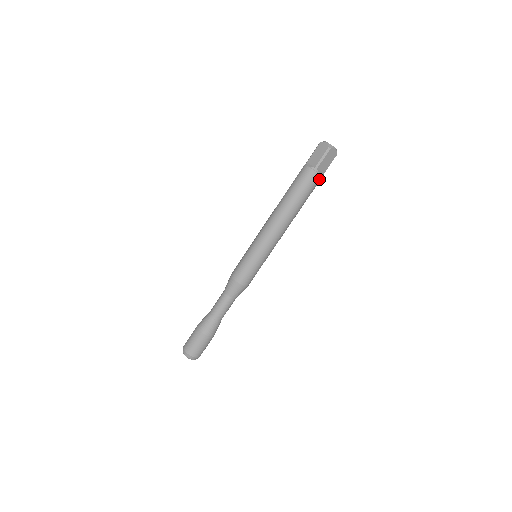
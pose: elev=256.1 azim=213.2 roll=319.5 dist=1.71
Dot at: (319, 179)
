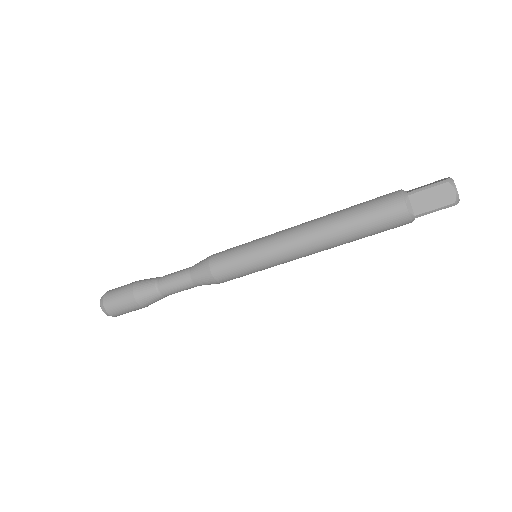
Dot at: occluded
